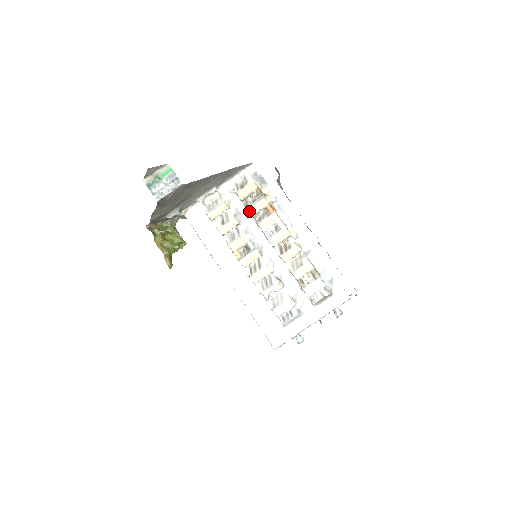
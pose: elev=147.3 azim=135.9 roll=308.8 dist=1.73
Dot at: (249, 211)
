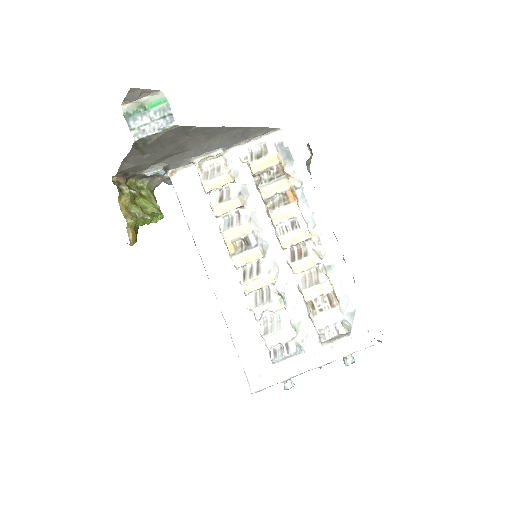
Dot at: (261, 192)
